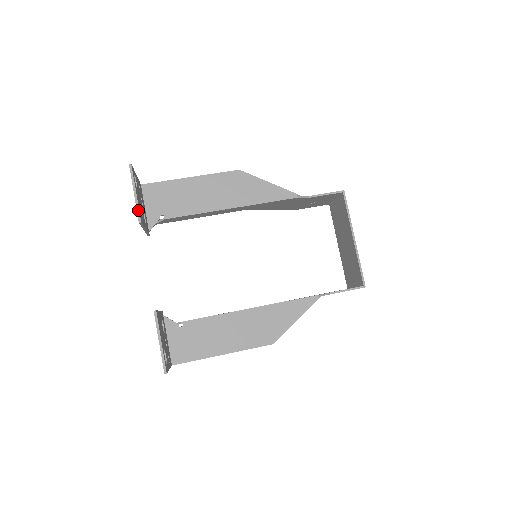
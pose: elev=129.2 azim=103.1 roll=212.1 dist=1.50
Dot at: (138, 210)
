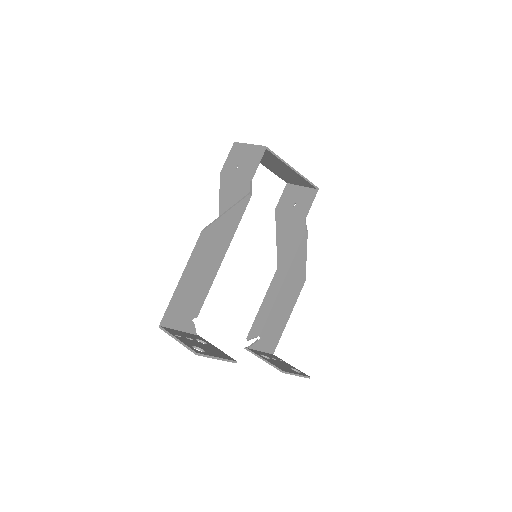
Dot at: (229, 361)
